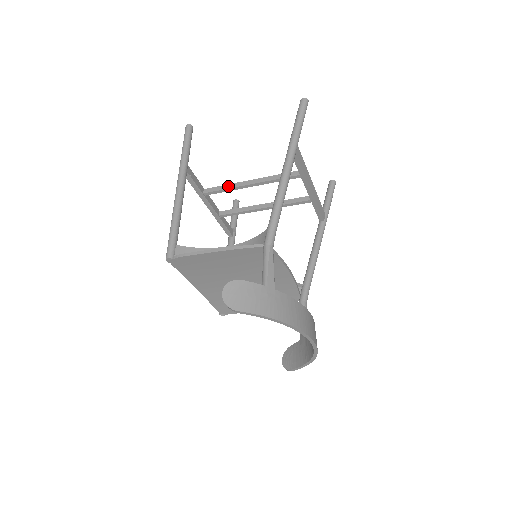
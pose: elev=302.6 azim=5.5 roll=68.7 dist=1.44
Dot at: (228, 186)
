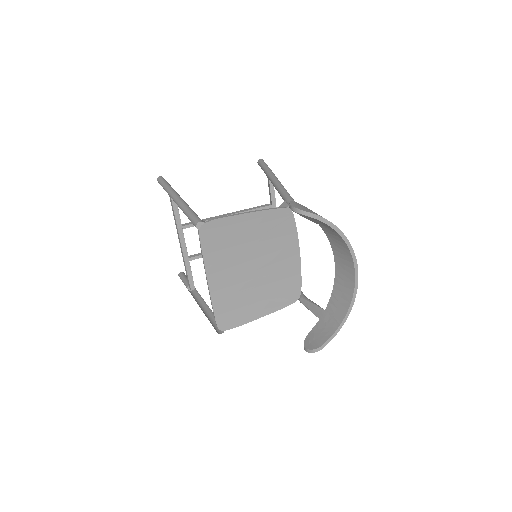
Dot at: (206, 219)
